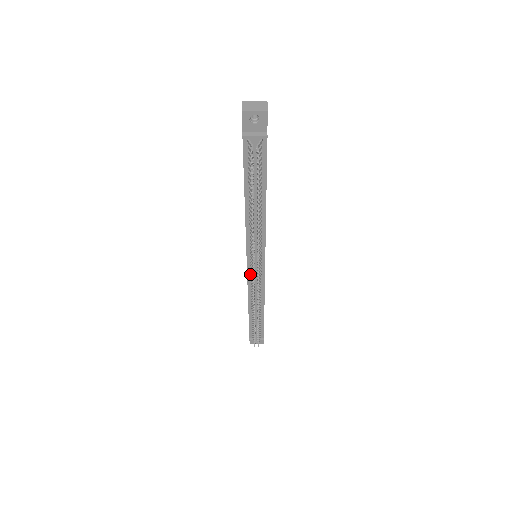
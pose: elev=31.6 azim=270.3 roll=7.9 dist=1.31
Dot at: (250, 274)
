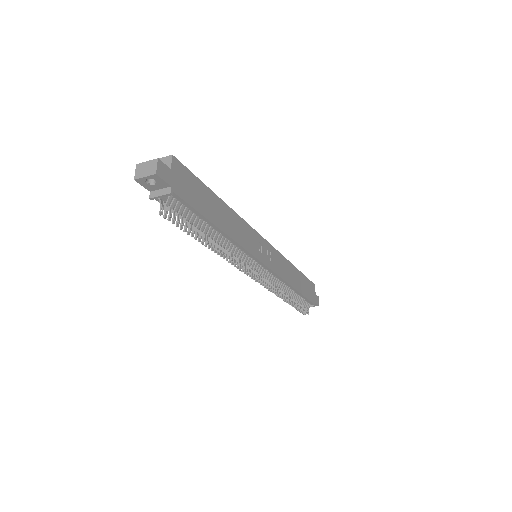
Dot at: occluded
